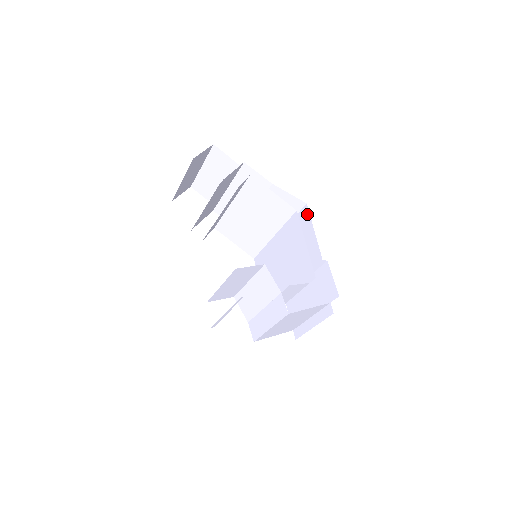
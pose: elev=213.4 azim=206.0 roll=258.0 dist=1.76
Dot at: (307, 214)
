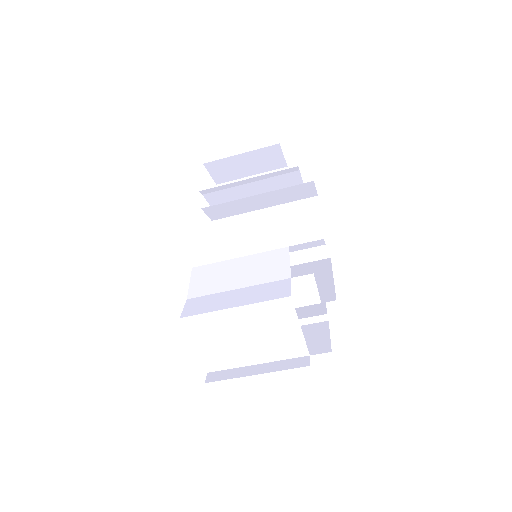
Dot at: occluded
